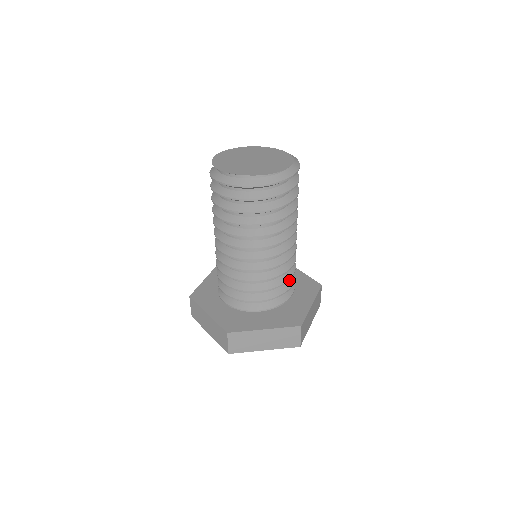
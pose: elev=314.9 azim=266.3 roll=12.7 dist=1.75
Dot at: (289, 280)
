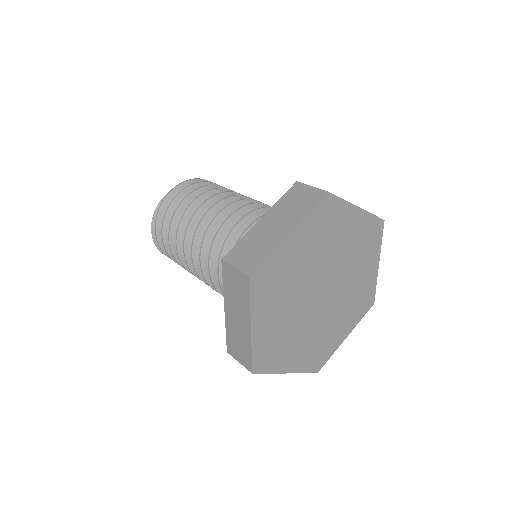
Dot at: occluded
